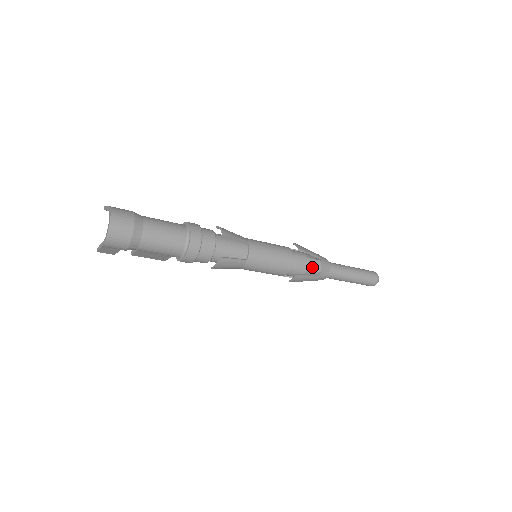
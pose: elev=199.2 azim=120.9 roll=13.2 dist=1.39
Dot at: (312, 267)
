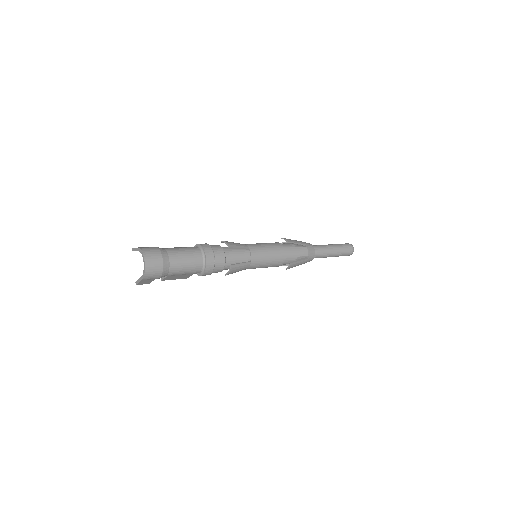
Dot at: (301, 253)
